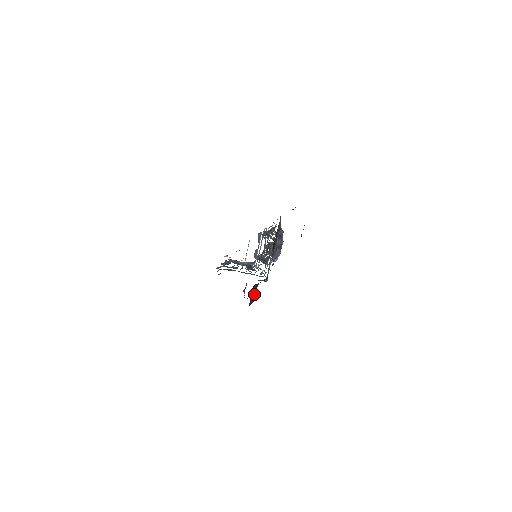
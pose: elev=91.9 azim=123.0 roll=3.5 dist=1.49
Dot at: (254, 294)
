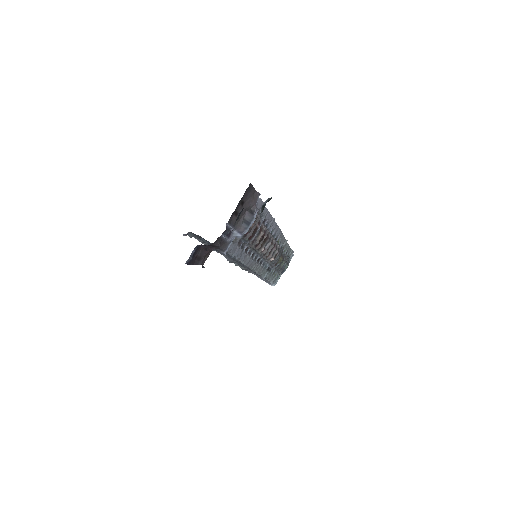
Dot at: (201, 257)
